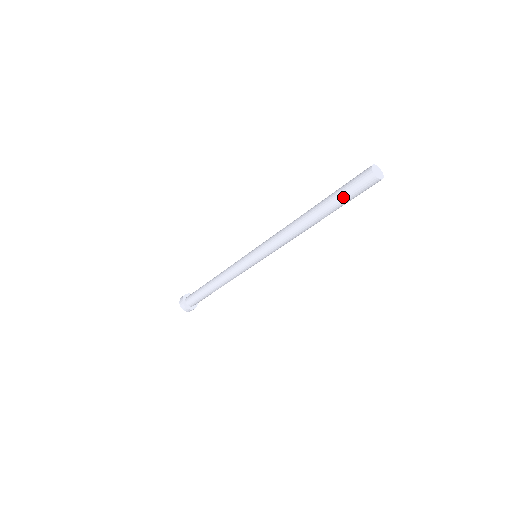
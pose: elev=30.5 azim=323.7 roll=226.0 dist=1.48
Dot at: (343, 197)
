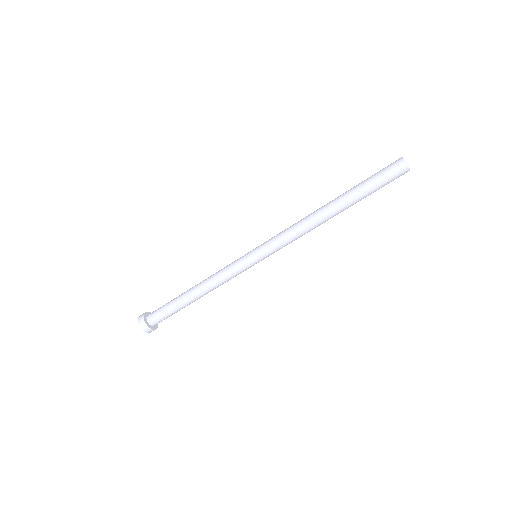
Dot at: (369, 182)
